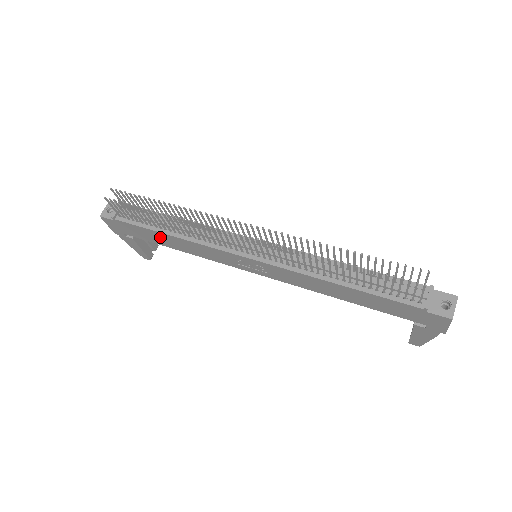
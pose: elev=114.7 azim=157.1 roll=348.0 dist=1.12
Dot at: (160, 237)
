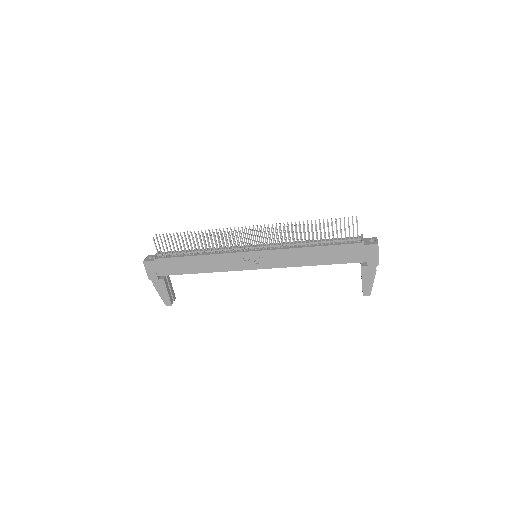
Dot at: (189, 263)
